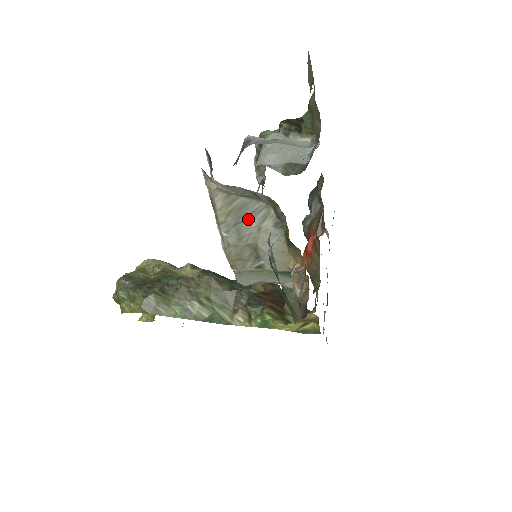
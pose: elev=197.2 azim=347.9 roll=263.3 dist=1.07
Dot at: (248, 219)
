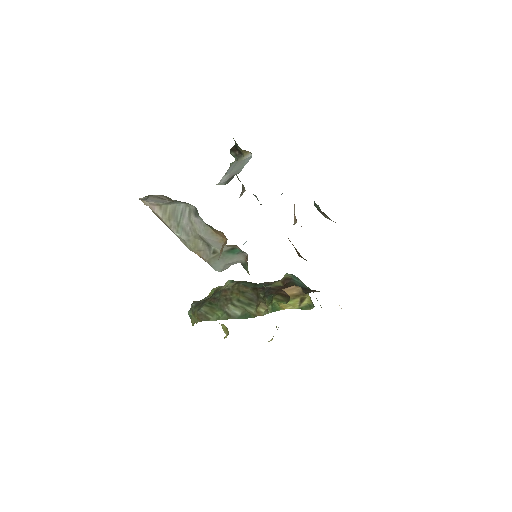
Dot at: (182, 218)
